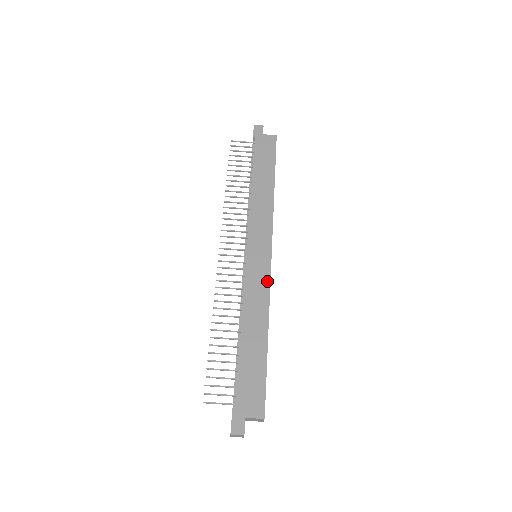
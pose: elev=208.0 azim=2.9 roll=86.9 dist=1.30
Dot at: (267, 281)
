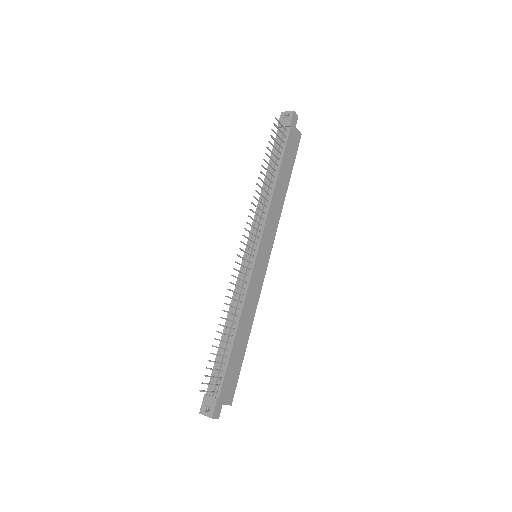
Dot at: (261, 287)
